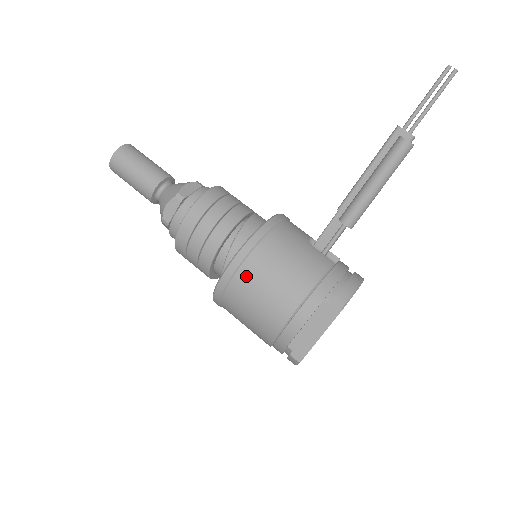
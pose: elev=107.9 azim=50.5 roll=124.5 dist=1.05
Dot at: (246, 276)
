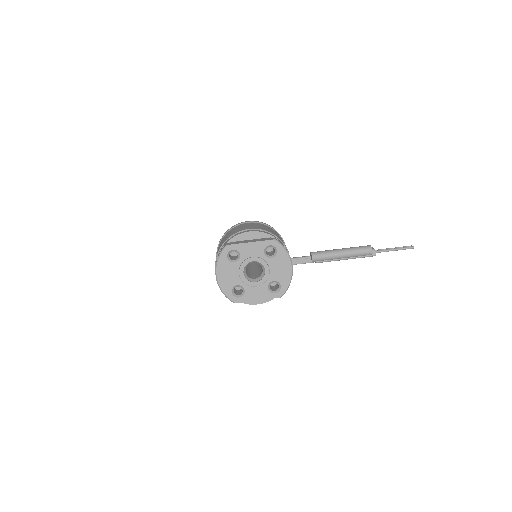
Dot at: (252, 223)
